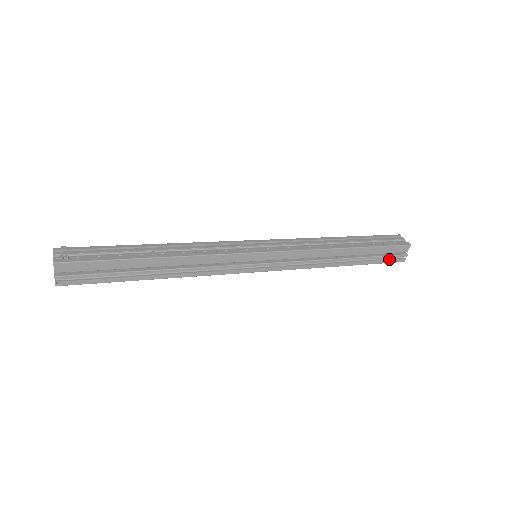
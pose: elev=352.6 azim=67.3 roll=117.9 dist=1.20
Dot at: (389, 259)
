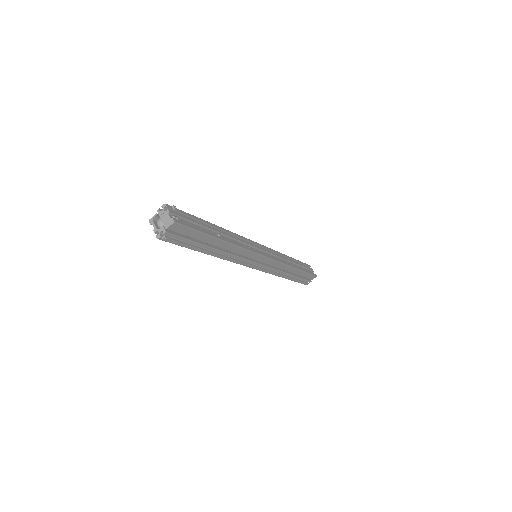
Dot at: (303, 281)
